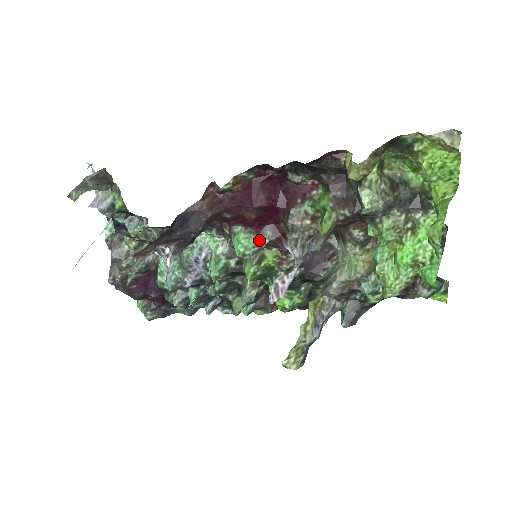
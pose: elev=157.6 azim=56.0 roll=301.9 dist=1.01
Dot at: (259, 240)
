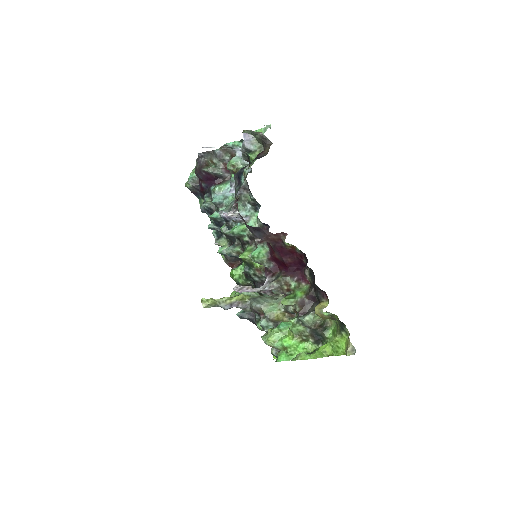
Dot at: (265, 262)
